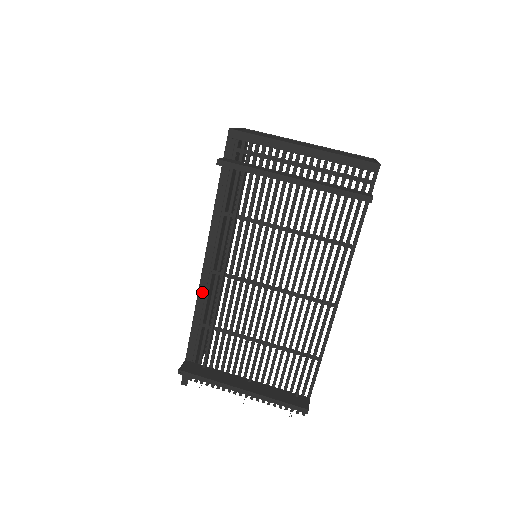
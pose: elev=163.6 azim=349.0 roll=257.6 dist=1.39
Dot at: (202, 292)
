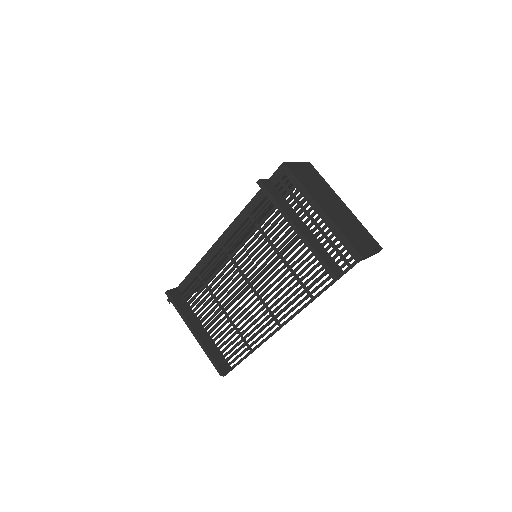
Dot at: (209, 254)
